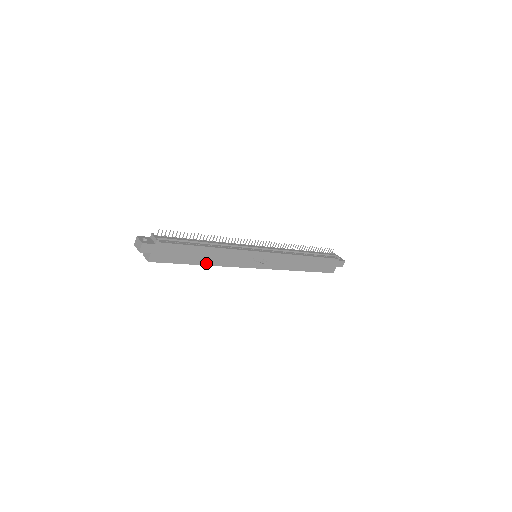
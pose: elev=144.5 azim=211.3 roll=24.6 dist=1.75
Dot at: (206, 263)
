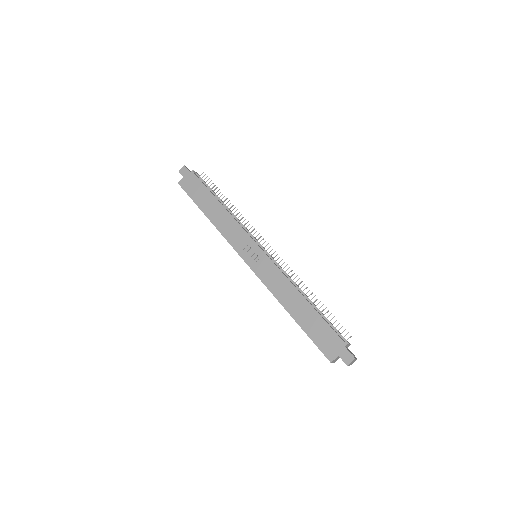
Dot at: (211, 218)
